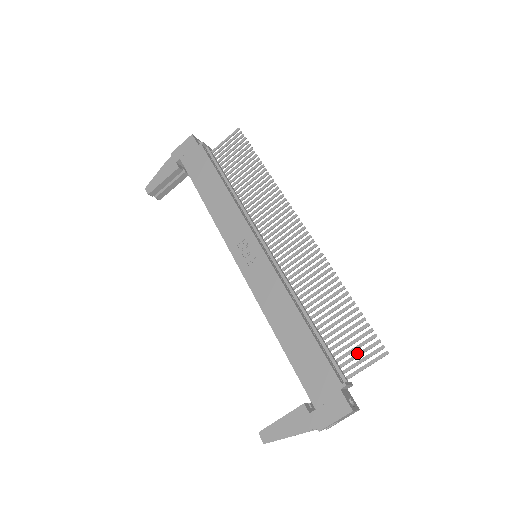
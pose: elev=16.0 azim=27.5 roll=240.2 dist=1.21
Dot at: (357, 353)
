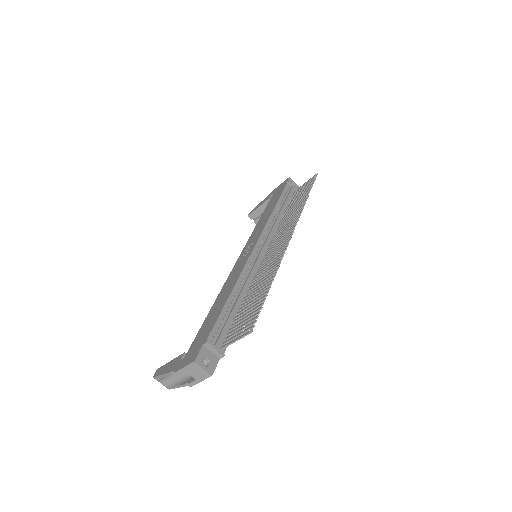
Dot at: (240, 329)
